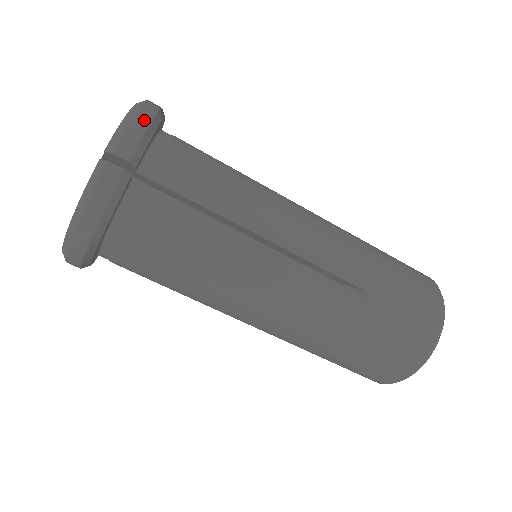
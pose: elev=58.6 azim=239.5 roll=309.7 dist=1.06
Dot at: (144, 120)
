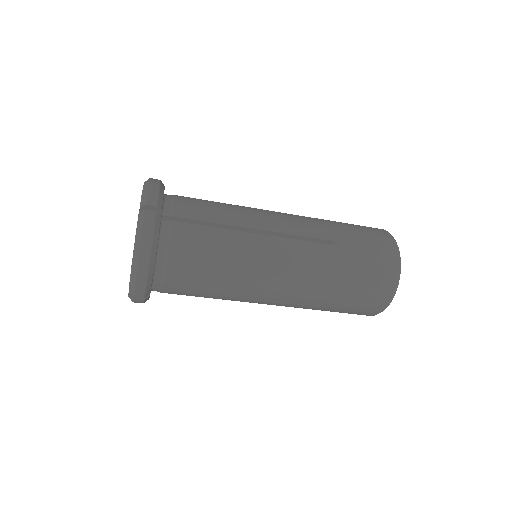
Dot at: (143, 276)
